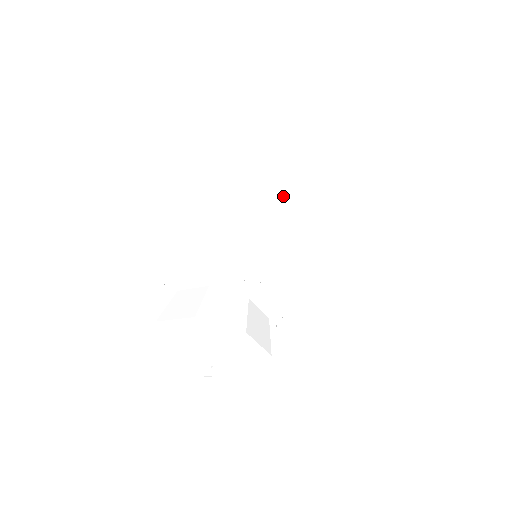
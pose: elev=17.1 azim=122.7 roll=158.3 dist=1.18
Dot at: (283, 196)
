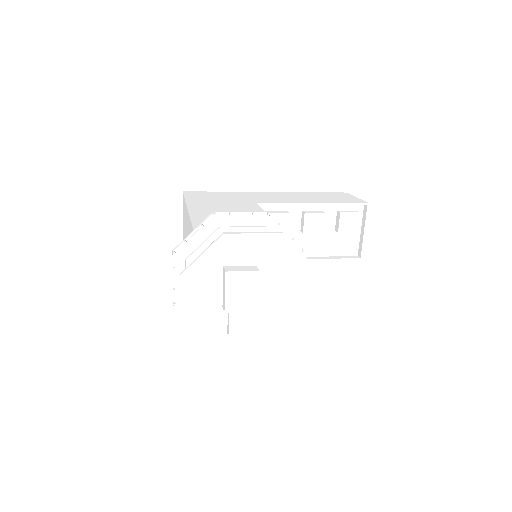
Dot at: occluded
